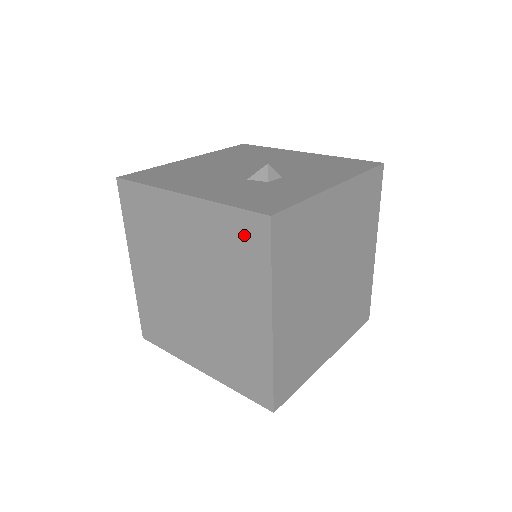
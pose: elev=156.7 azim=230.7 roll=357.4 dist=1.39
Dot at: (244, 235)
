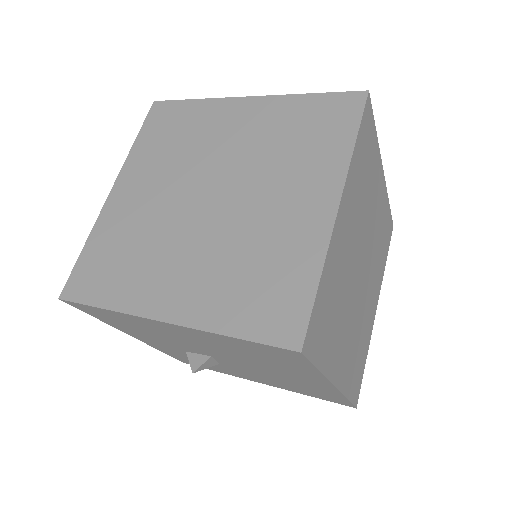
Dot at: (326, 115)
